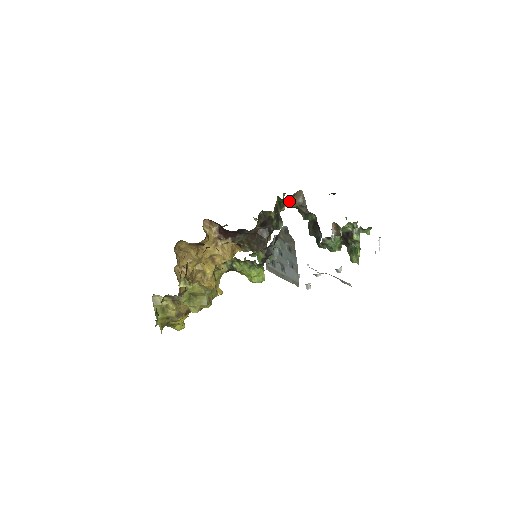
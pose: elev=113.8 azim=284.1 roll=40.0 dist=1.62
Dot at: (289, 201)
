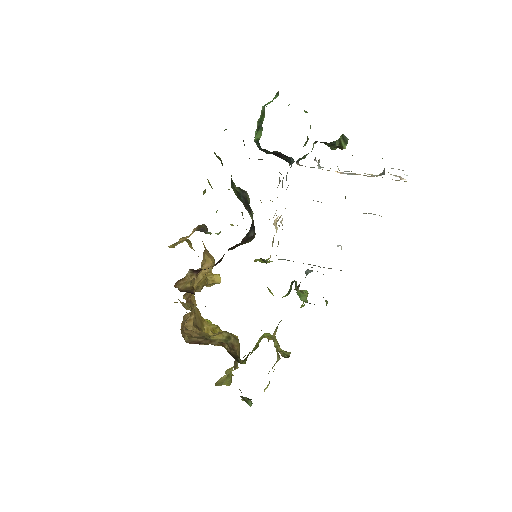
Dot at: occluded
